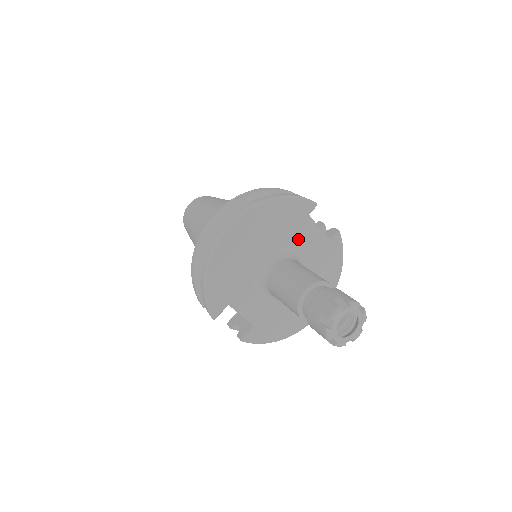
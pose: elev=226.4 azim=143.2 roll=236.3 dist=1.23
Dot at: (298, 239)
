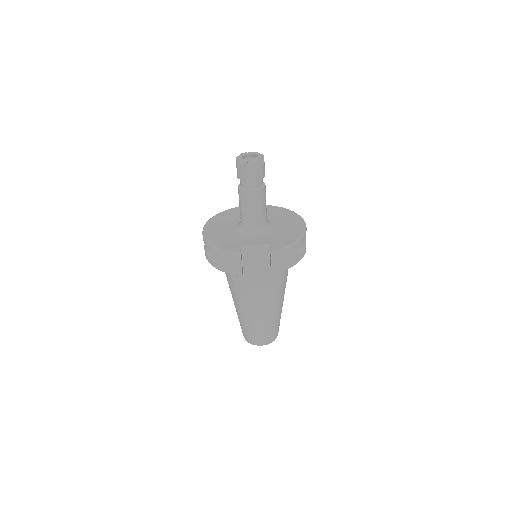
Dot at: occluded
